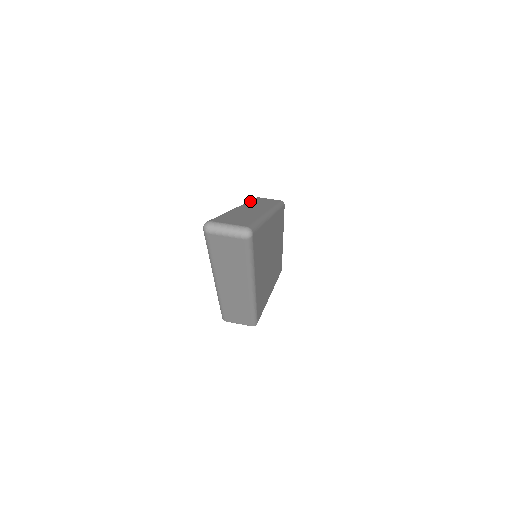
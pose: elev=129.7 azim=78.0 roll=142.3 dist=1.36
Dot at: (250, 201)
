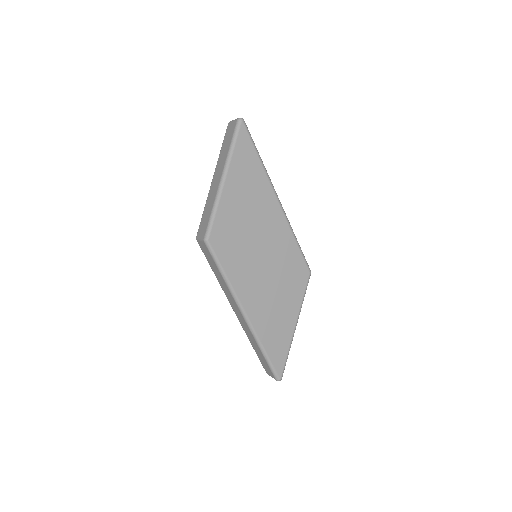
Dot at: occluded
